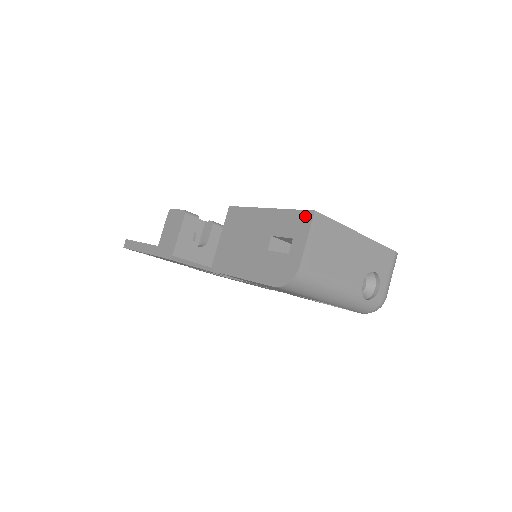
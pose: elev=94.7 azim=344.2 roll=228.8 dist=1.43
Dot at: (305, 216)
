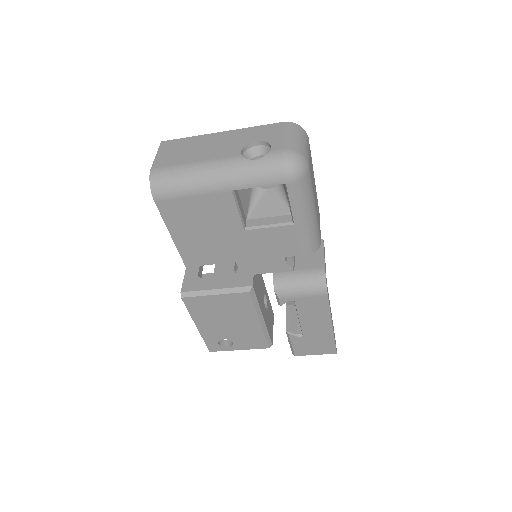
Dot at: occluded
